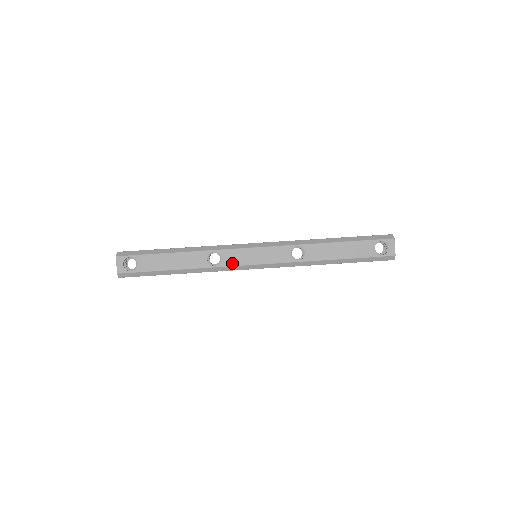
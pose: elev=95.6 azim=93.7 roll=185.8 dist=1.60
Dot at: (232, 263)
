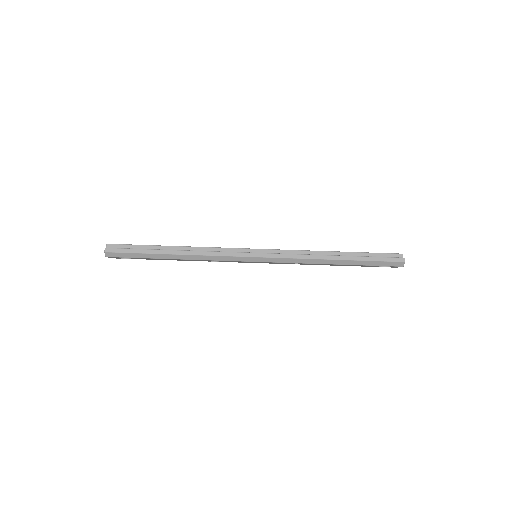
Dot at: occluded
